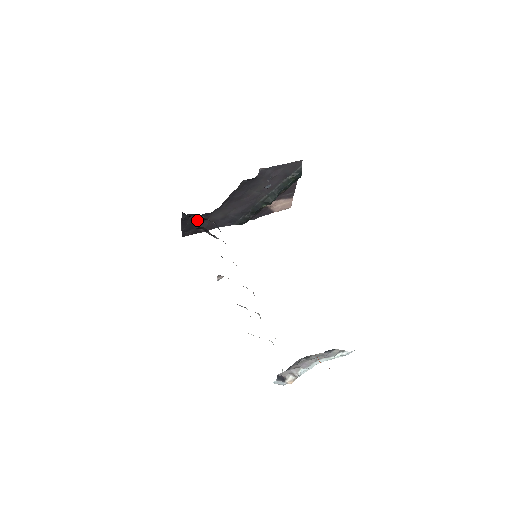
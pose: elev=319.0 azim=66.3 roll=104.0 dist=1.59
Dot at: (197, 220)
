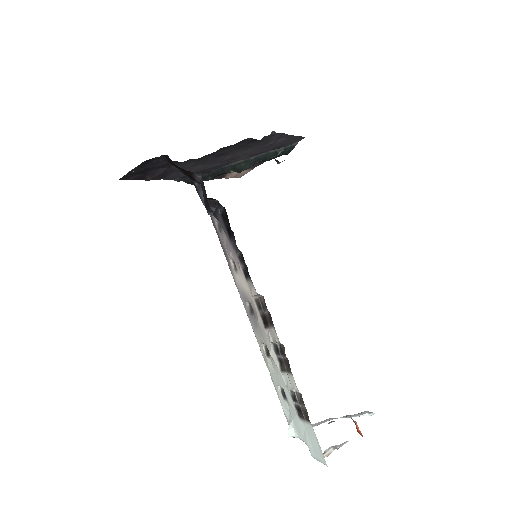
Dot at: (159, 165)
